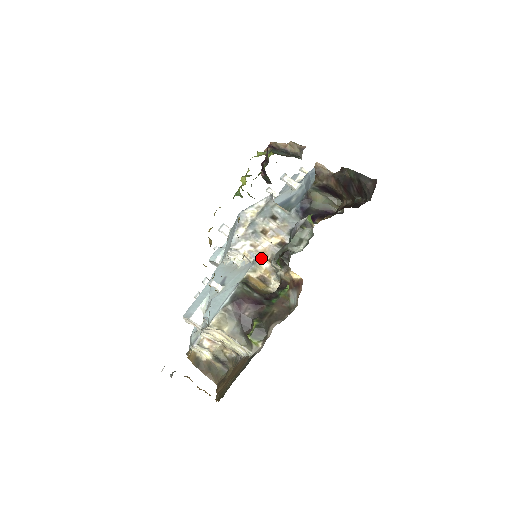
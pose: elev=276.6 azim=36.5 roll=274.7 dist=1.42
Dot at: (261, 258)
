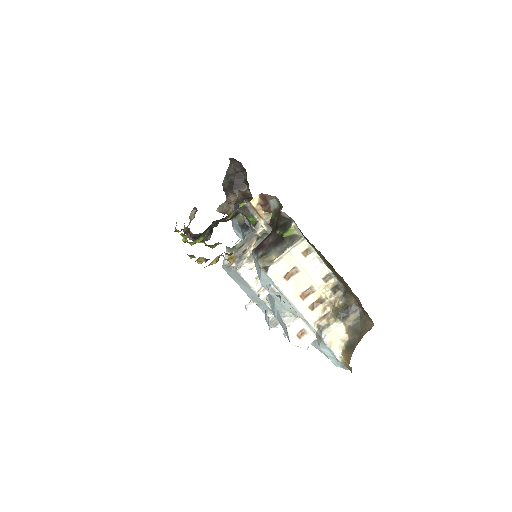
Dot at: occluded
